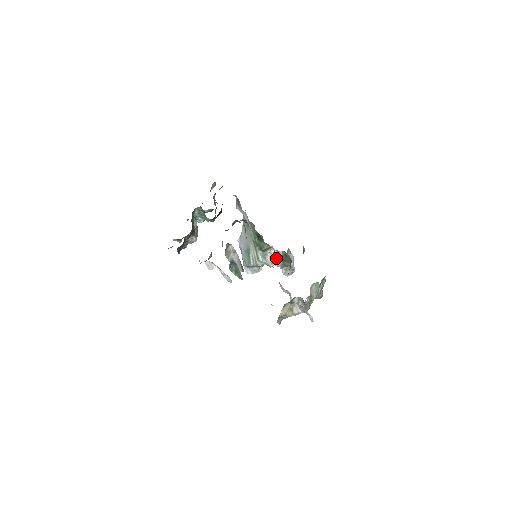
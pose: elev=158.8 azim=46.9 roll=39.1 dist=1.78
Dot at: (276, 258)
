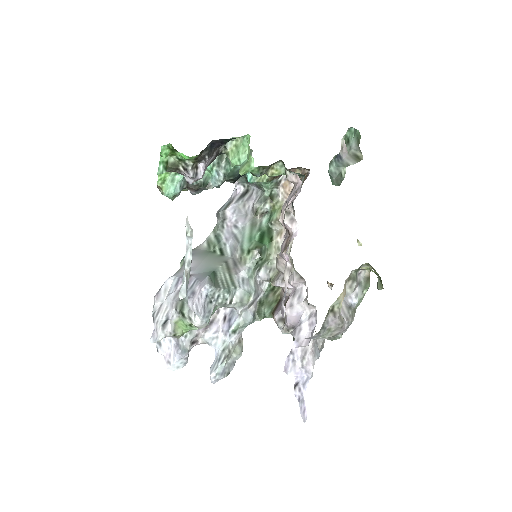
Dot at: (257, 292)
